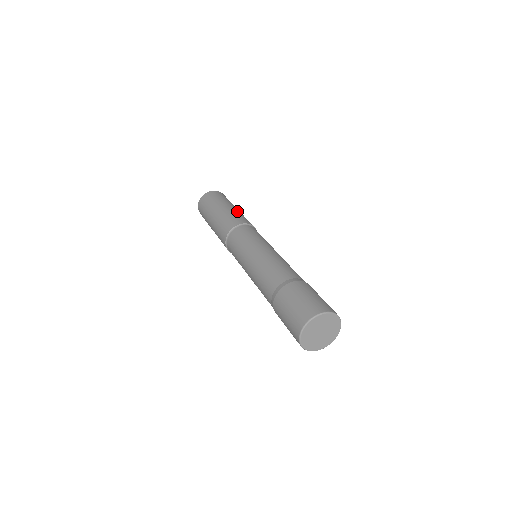
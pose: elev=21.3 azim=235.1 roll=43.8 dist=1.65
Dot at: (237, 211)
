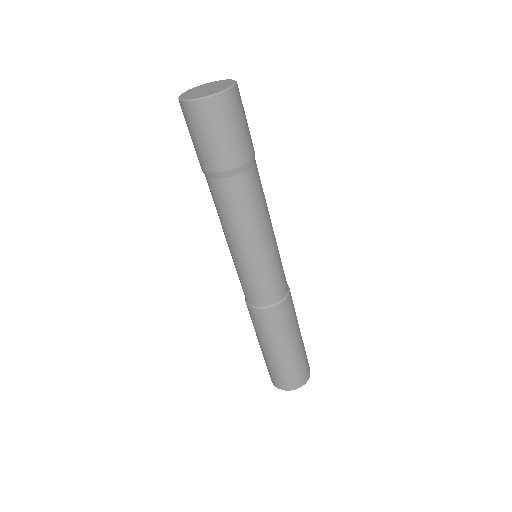
Dot at: occluded
